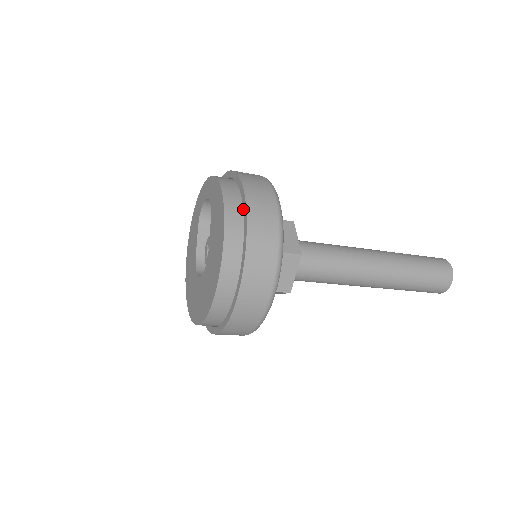
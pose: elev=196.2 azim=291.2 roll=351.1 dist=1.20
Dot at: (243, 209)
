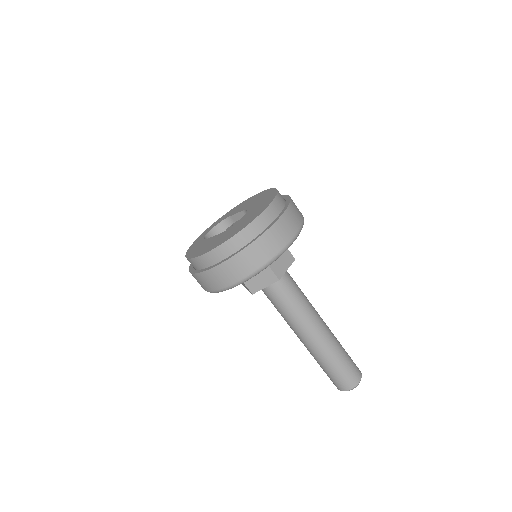
Dot at: occluded
